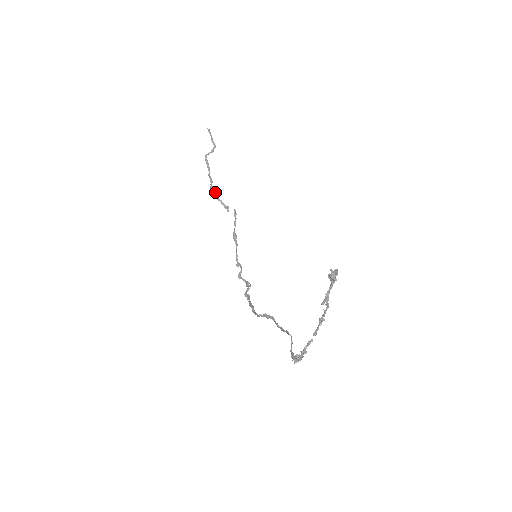
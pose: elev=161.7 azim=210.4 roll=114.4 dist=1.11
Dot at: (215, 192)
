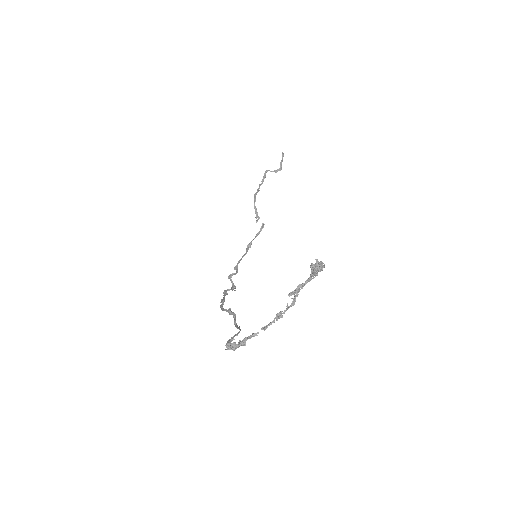
Dot at: occluded
